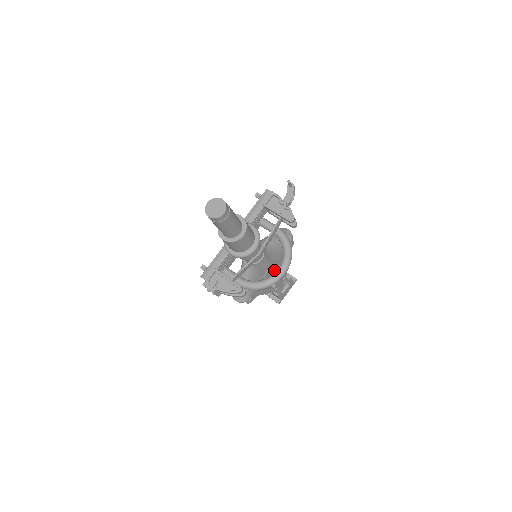
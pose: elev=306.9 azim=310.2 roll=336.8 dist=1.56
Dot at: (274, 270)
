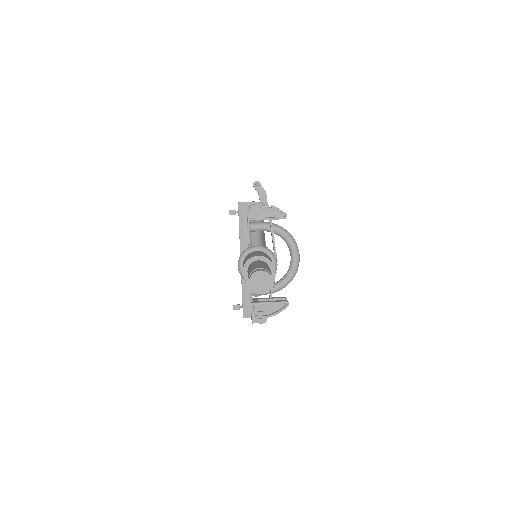
Dot at: occluded
